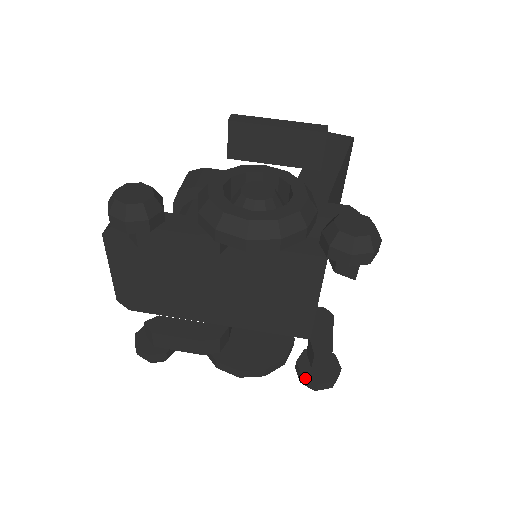
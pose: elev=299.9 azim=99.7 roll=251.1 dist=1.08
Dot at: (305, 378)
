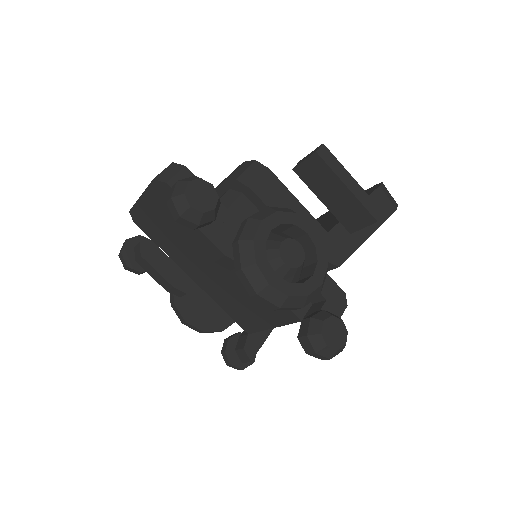
Dot at: (226, 355)
